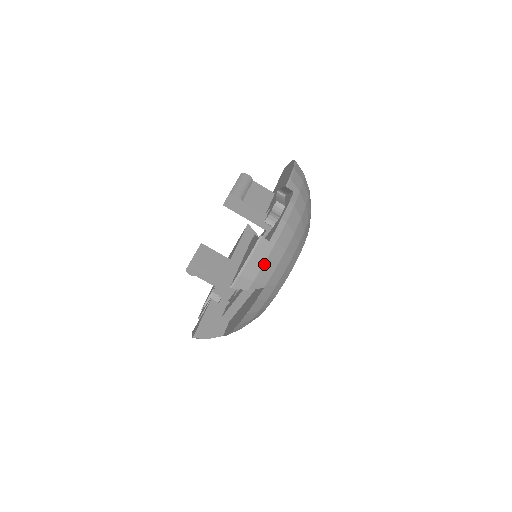
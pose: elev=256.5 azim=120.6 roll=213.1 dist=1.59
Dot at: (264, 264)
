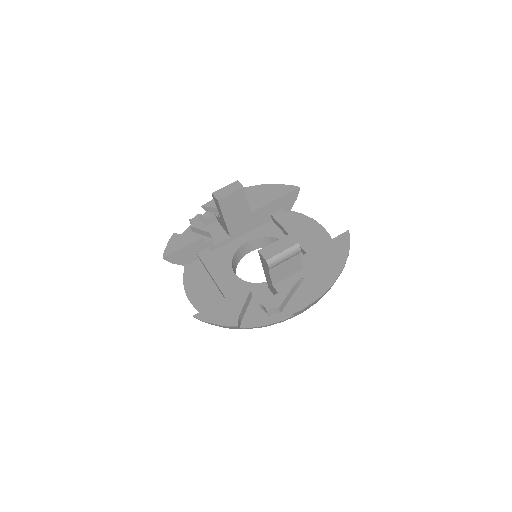
Dot at: occluded
